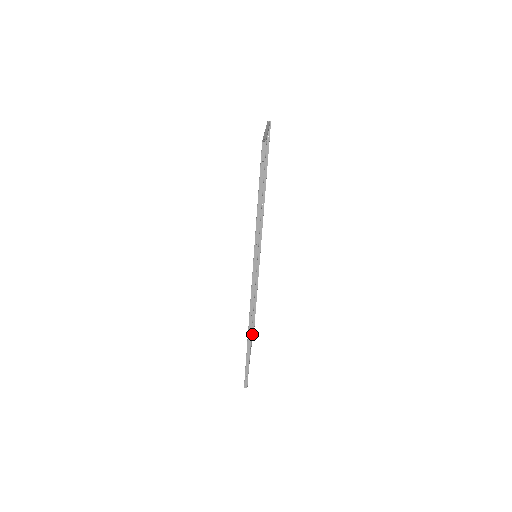
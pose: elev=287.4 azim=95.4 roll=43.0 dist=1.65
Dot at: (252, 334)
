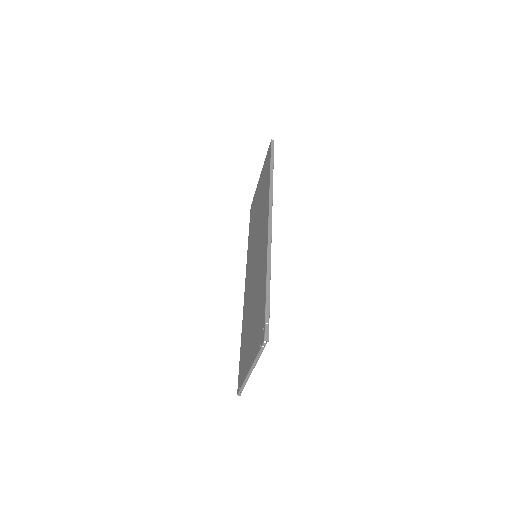
Dot at: occluded
